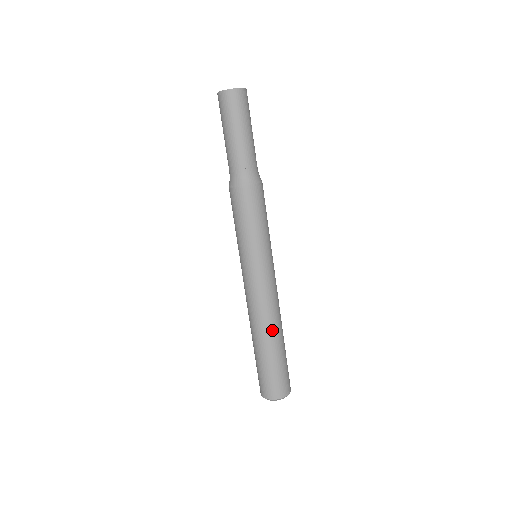
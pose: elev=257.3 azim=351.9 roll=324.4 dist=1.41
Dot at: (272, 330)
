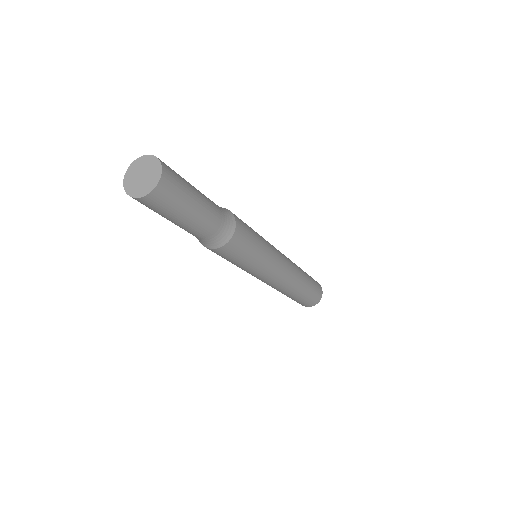
Dot at: (279, 291)
